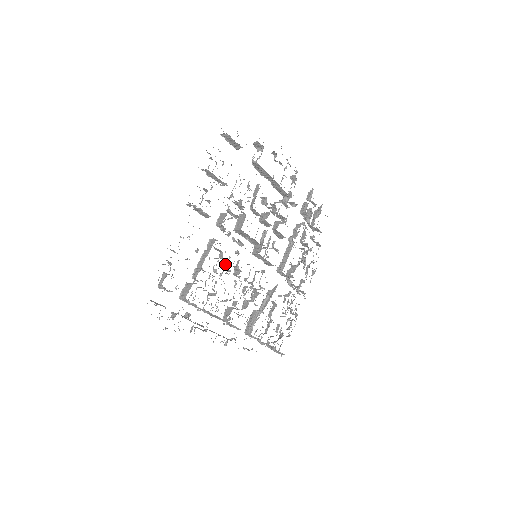
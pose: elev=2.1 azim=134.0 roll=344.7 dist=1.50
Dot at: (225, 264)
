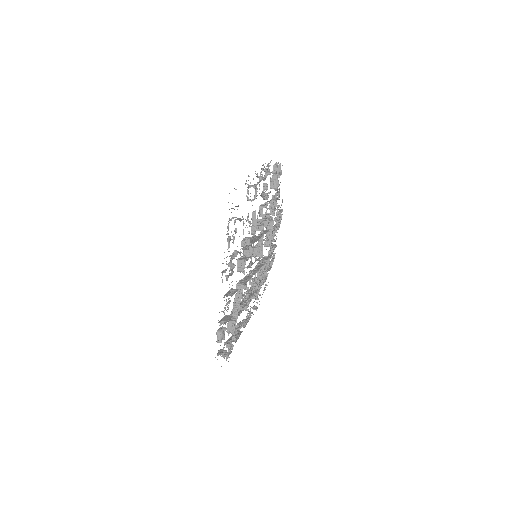
Dot at: occluded
